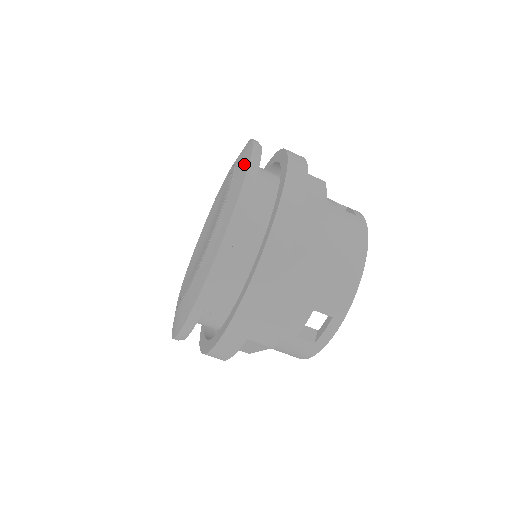
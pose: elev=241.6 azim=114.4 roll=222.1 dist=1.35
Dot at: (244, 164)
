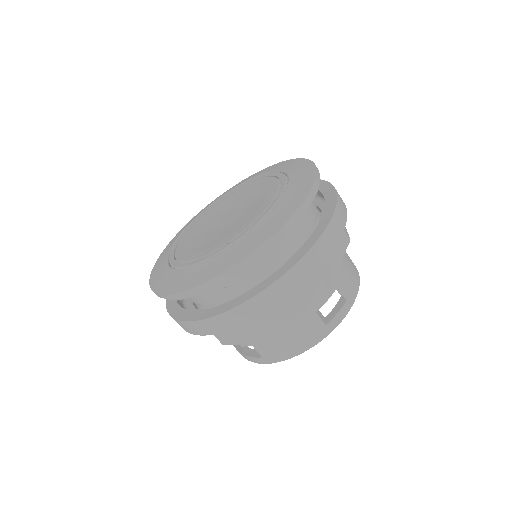
Dot at: (296, 162)
